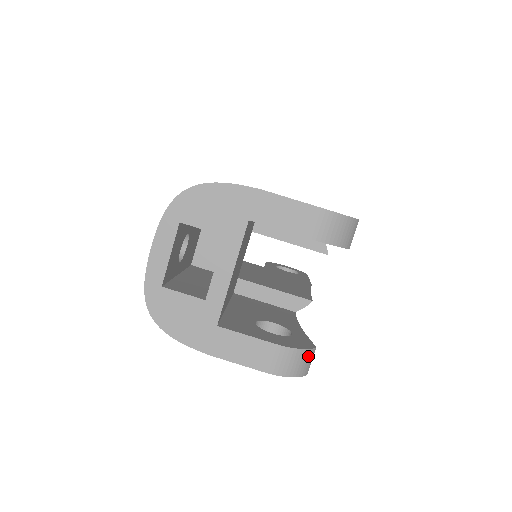
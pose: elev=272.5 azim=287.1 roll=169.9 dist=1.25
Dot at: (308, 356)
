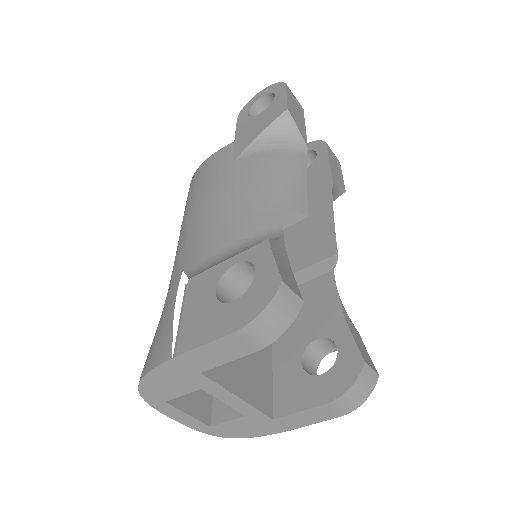
Dot at: (363, 378)
